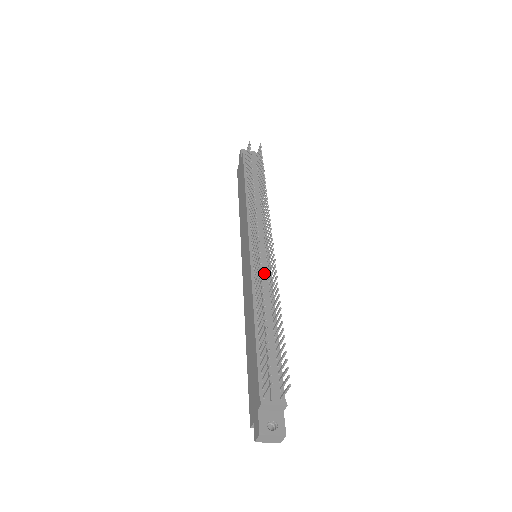
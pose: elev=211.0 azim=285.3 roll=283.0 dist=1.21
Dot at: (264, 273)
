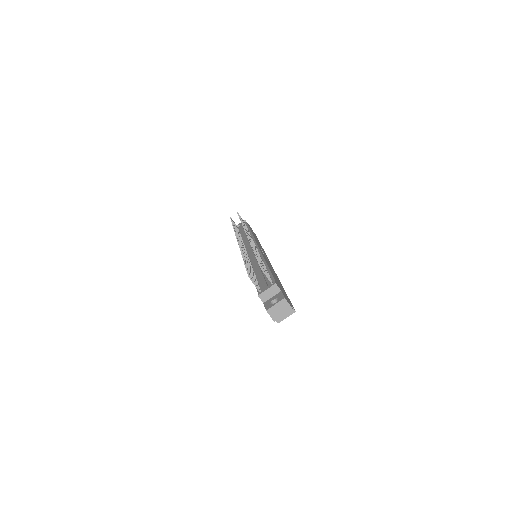
Dot at: occluded
